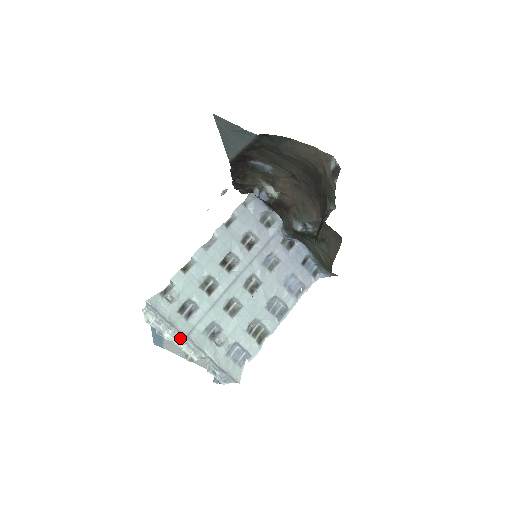
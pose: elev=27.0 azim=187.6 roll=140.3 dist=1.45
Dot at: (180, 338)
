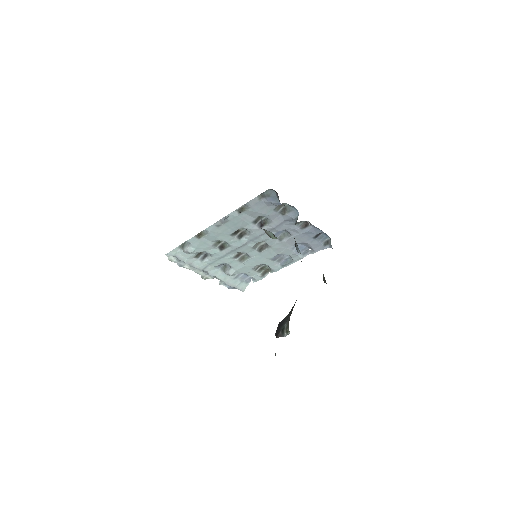
Dot at: occluded
